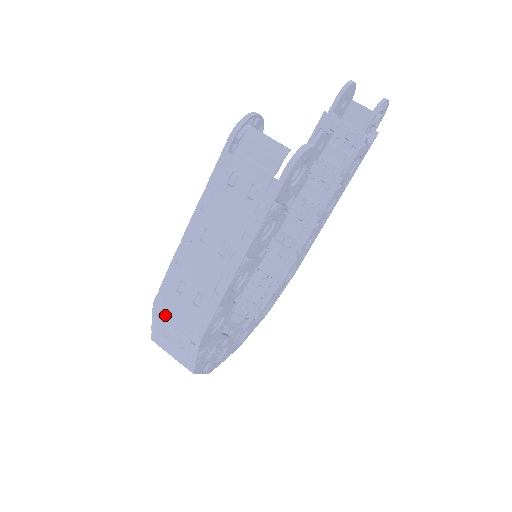
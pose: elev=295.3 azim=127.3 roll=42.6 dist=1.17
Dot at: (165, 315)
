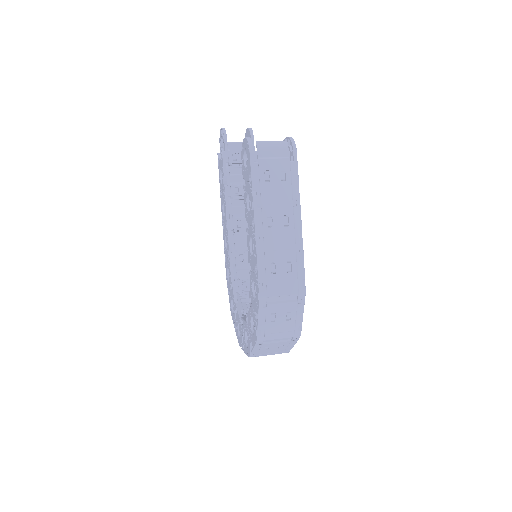
Dot at: (270, 300)
